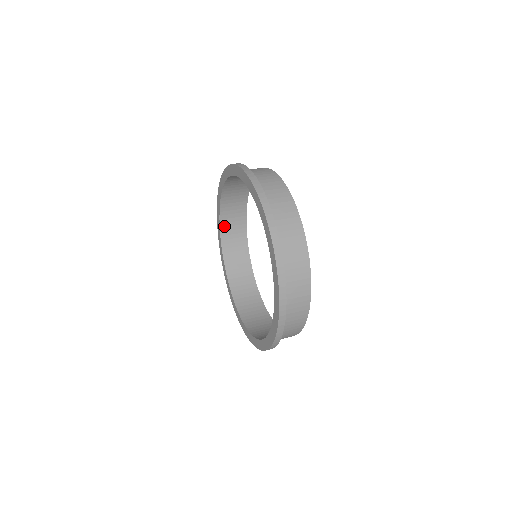
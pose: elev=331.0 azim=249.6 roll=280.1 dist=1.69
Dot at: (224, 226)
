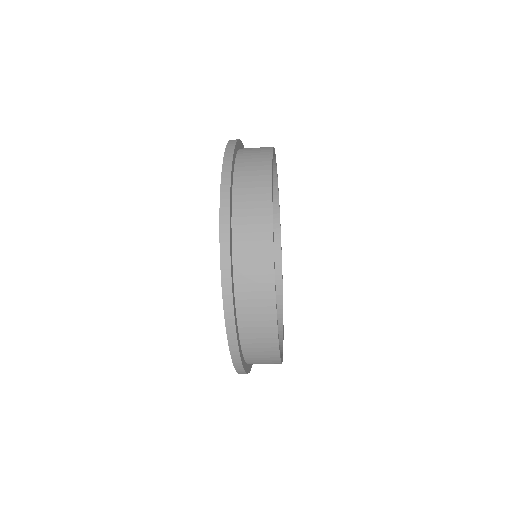
Dot at: occluded
